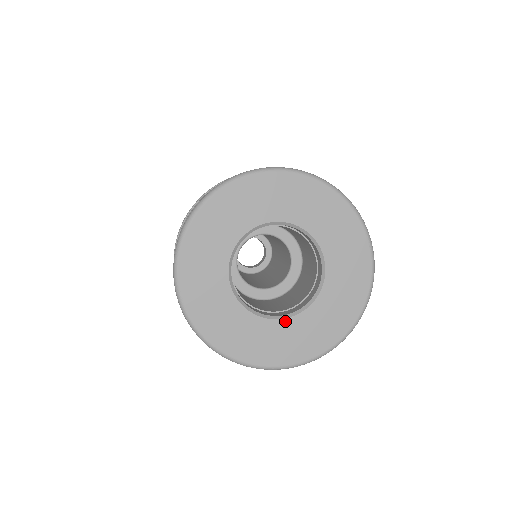
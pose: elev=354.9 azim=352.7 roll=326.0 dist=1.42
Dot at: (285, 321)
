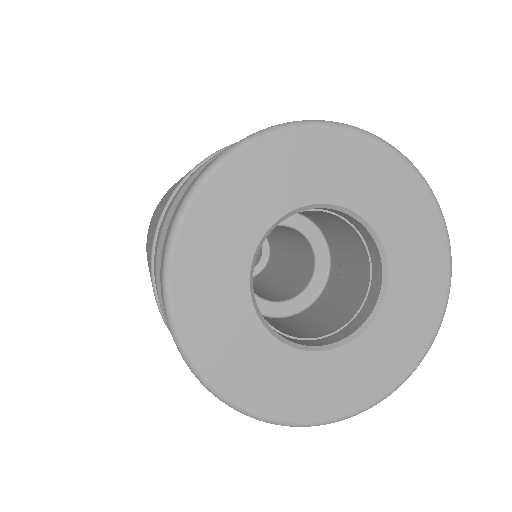
Dot at: (372, 328)
